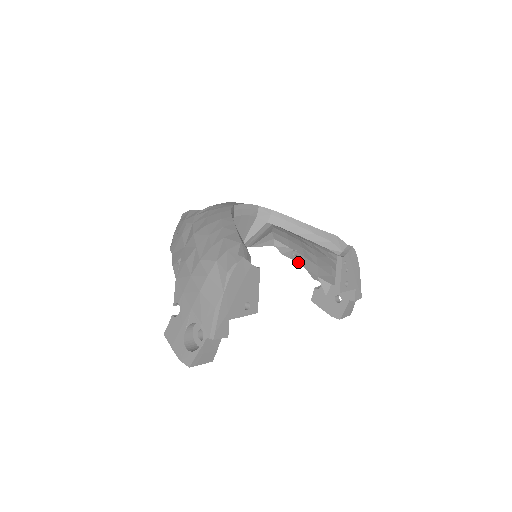
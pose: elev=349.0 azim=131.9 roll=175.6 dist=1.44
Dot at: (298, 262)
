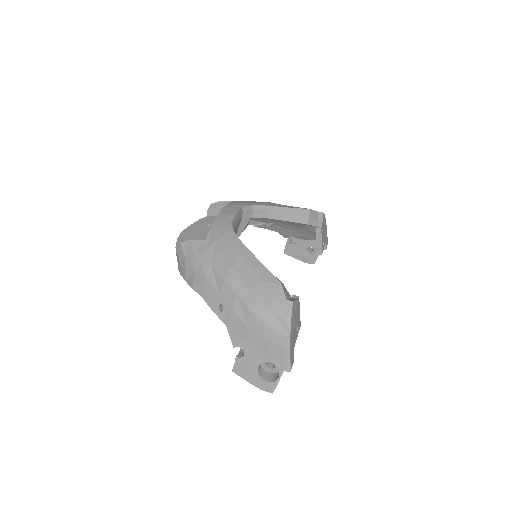
Dot at: (271, 229)
